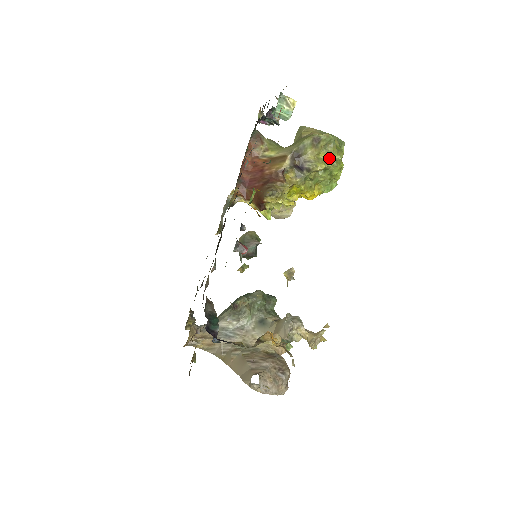
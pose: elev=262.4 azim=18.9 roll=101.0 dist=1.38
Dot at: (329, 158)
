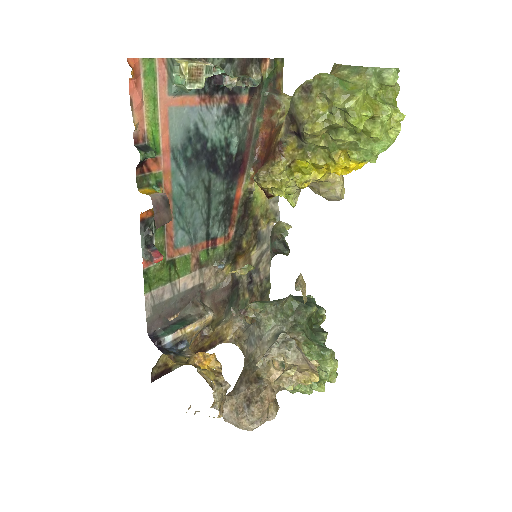
Dot at: (330, 111)
